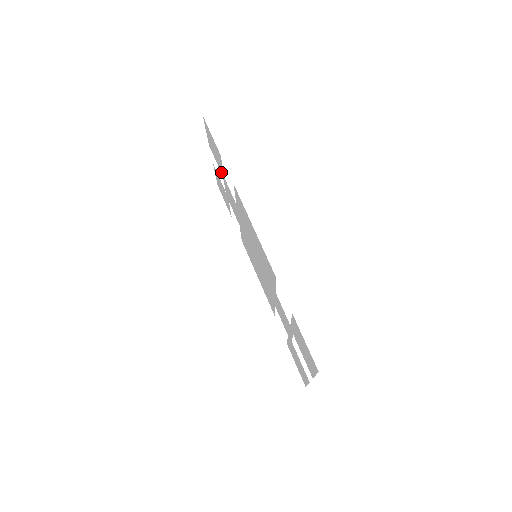
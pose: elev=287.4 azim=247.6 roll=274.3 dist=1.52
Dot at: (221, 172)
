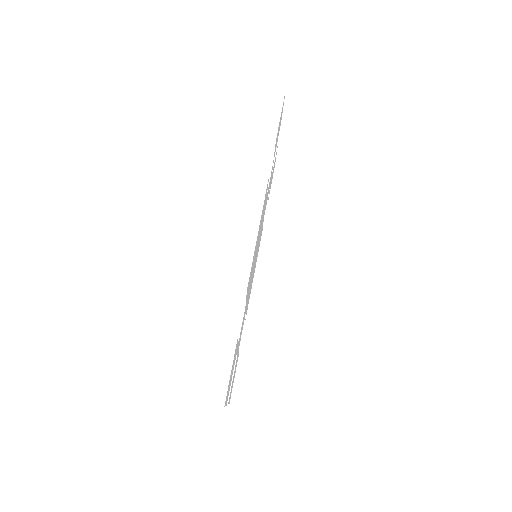
Dot at: (274, 156)
